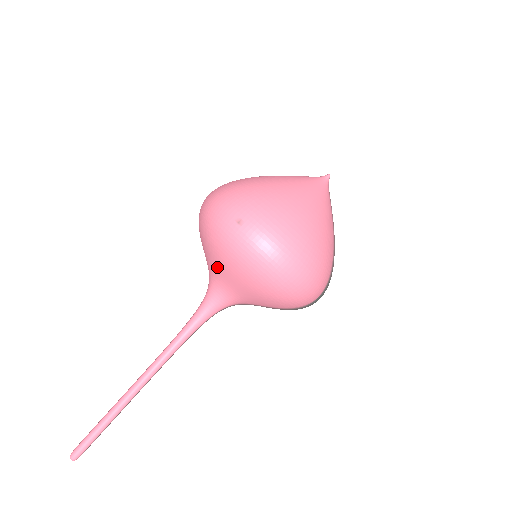
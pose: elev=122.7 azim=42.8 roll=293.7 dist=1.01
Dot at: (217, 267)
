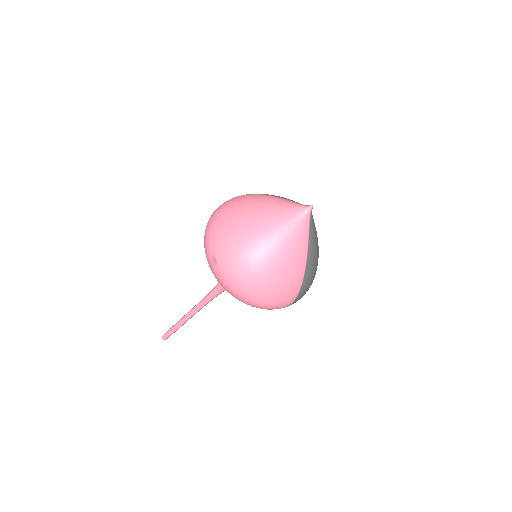
Dot at: occluded
